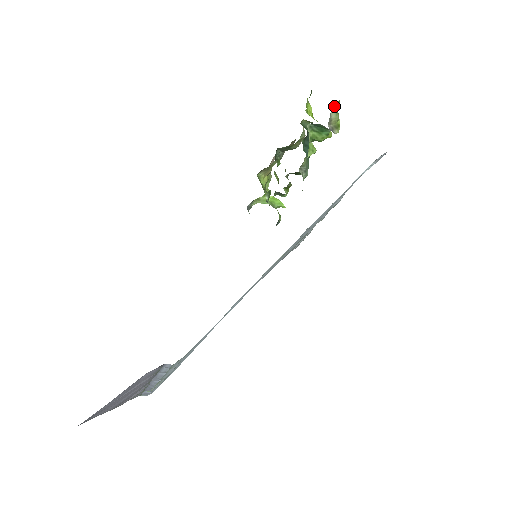
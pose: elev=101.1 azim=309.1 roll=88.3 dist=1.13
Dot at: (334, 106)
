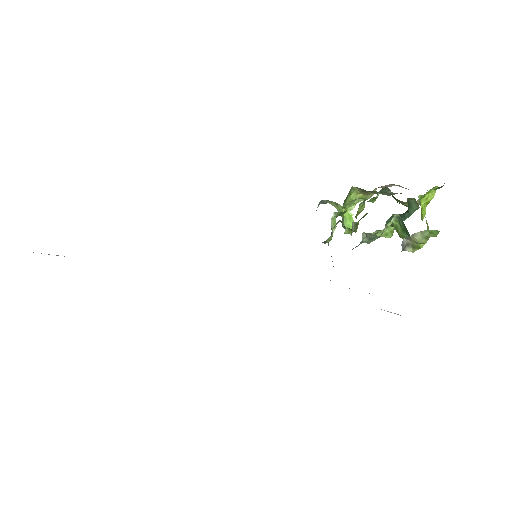
Dot at: (428, 230)
